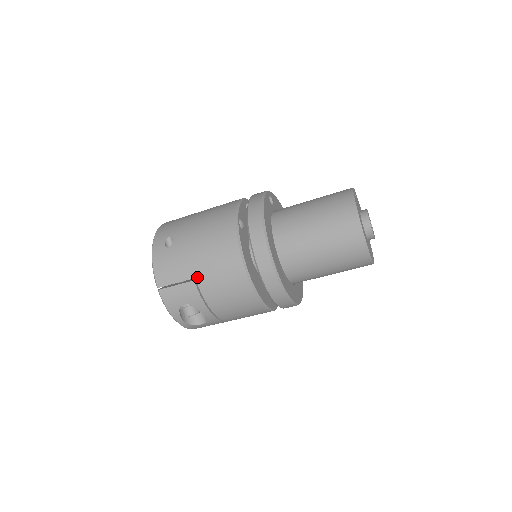
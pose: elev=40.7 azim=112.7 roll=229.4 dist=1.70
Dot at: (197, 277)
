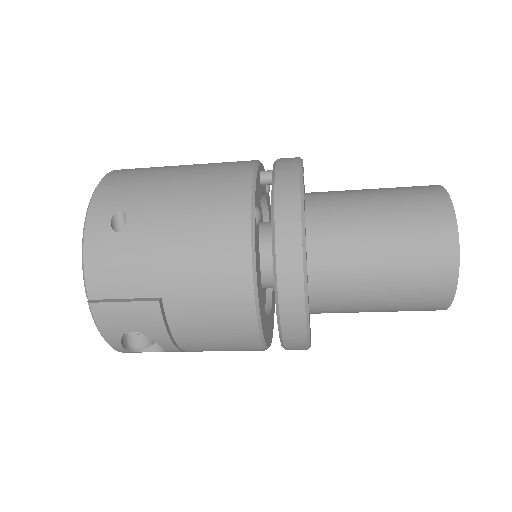
Dot at: (165, 297)
